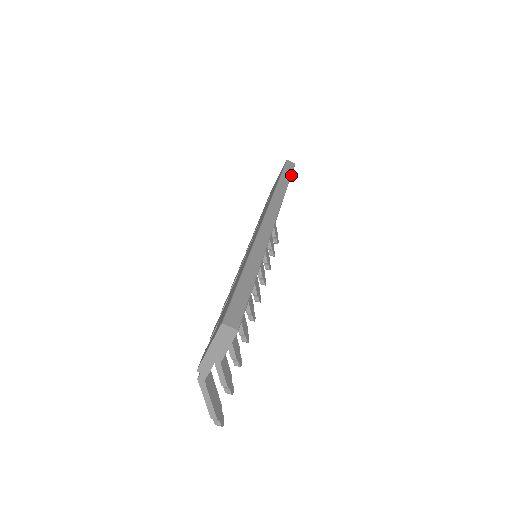
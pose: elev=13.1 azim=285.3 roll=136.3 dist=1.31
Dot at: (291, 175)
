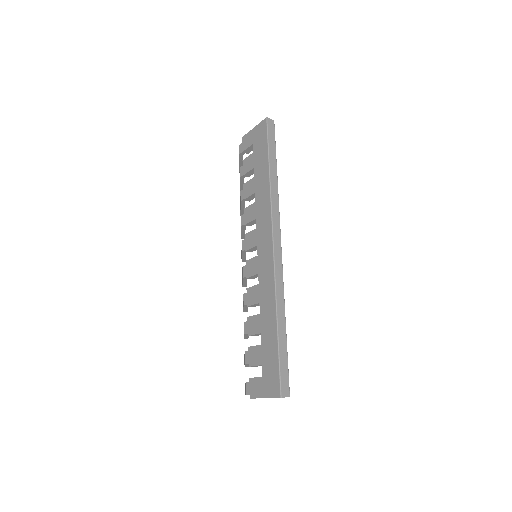
Dot at: (275, 149)
